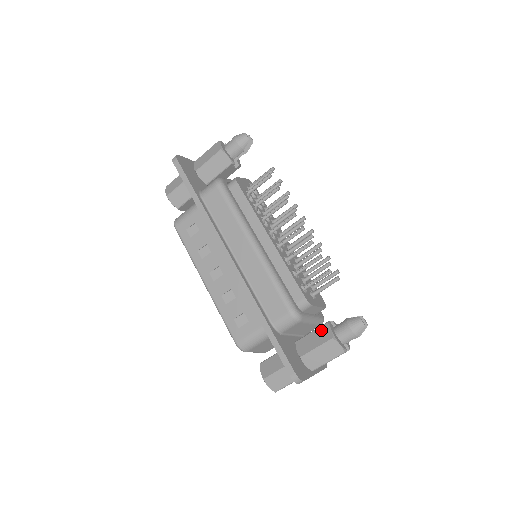
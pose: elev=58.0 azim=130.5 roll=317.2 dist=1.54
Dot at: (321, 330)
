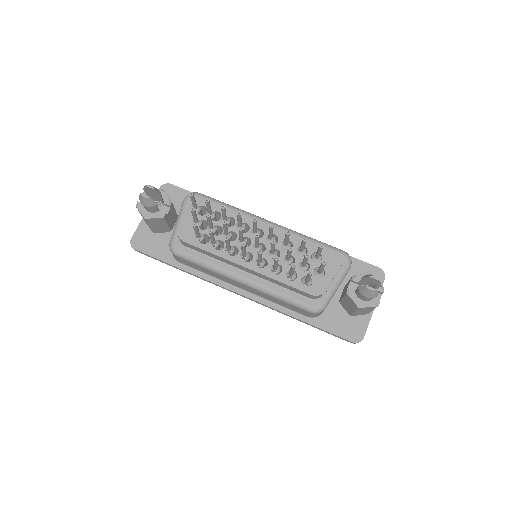
Dot at: (347, 299)
